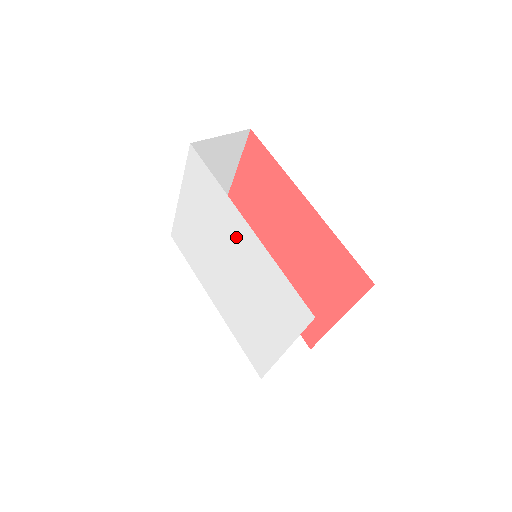
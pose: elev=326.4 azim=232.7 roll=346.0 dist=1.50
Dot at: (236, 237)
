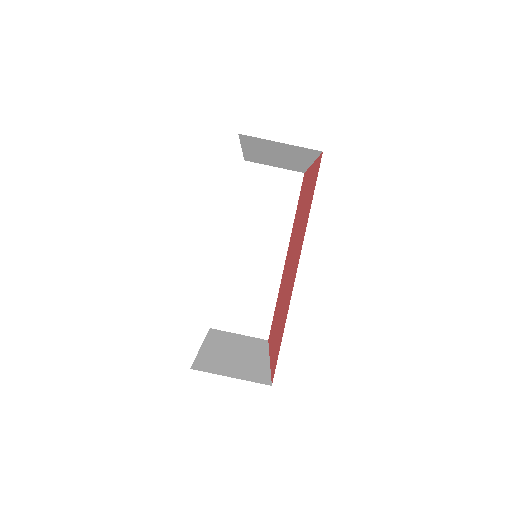
Dot at: occluded
